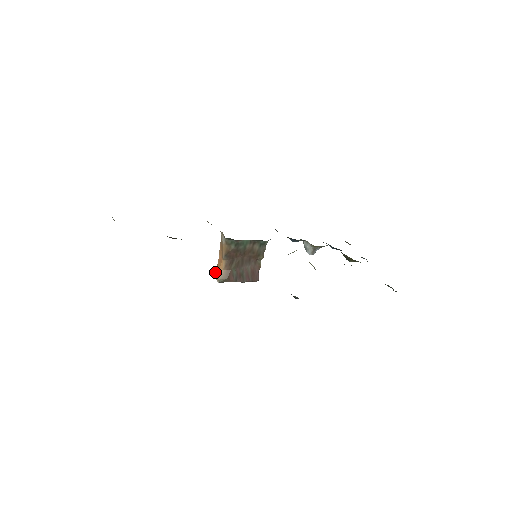
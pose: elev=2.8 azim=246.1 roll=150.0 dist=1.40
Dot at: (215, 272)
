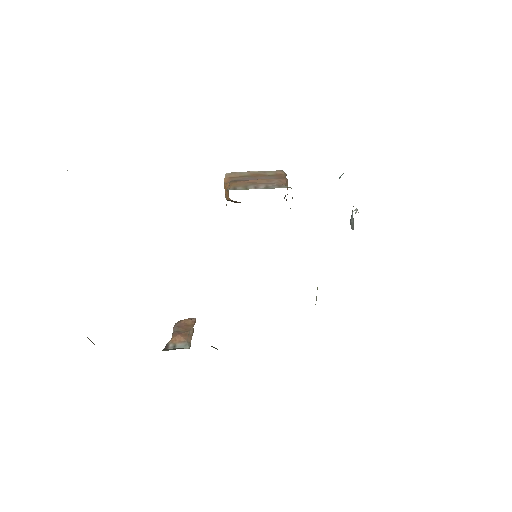
Dot at: (225, 188)
